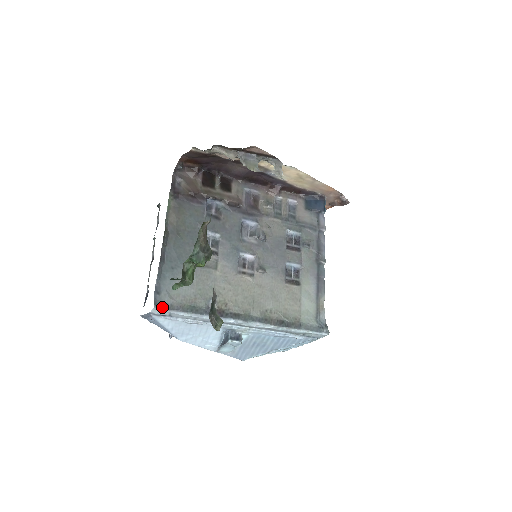
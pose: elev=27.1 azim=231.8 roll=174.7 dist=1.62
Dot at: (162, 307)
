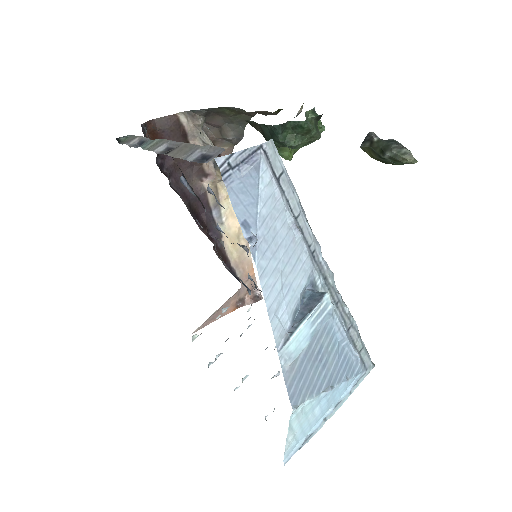
Dot at: (274, 153)
